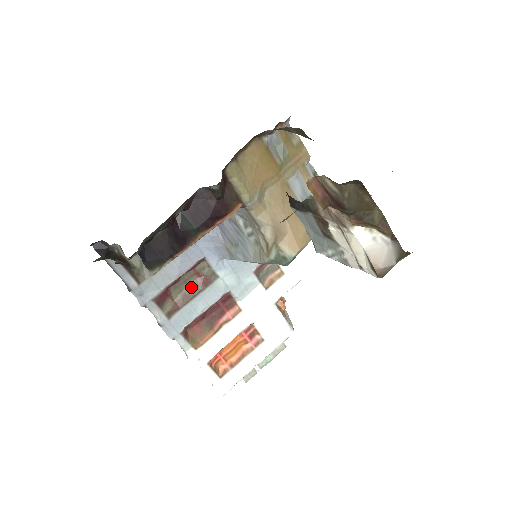
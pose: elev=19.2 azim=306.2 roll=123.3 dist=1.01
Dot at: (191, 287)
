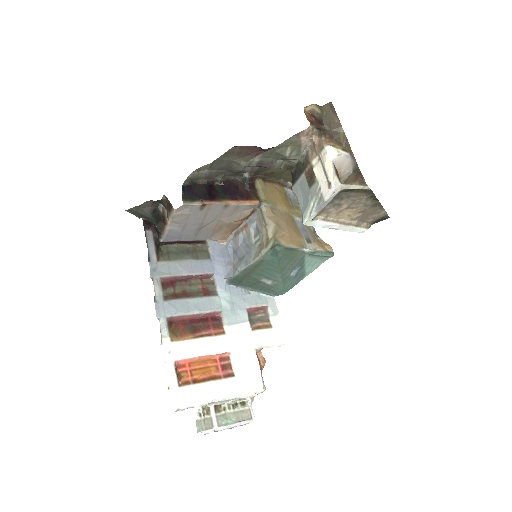
Dot at: (193, 291)
